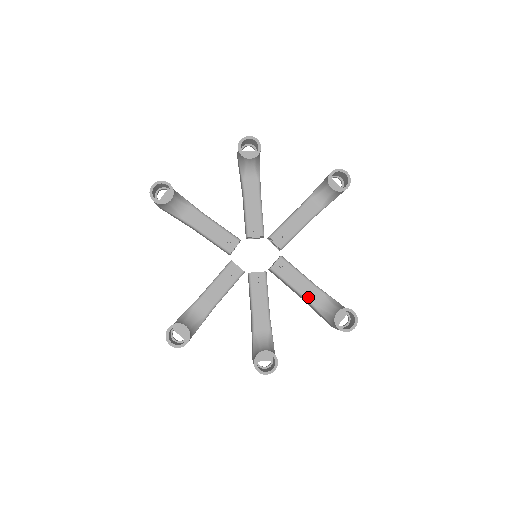
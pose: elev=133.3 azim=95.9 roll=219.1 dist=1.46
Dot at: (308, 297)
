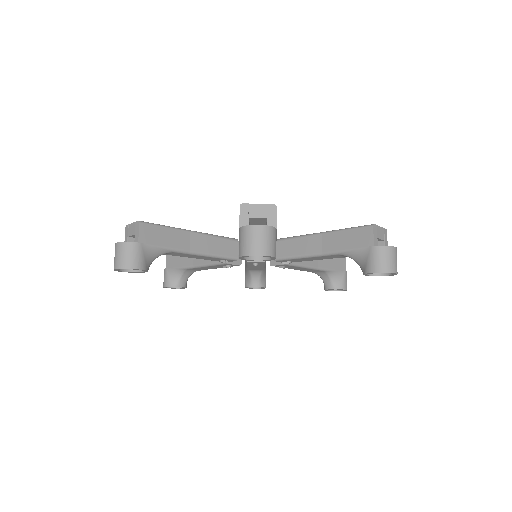
Dot at: occluded
